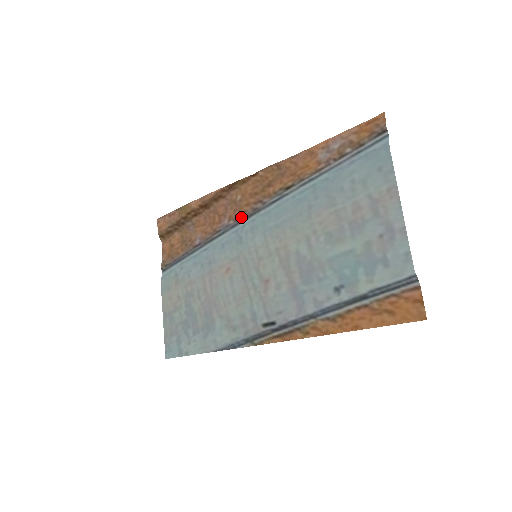
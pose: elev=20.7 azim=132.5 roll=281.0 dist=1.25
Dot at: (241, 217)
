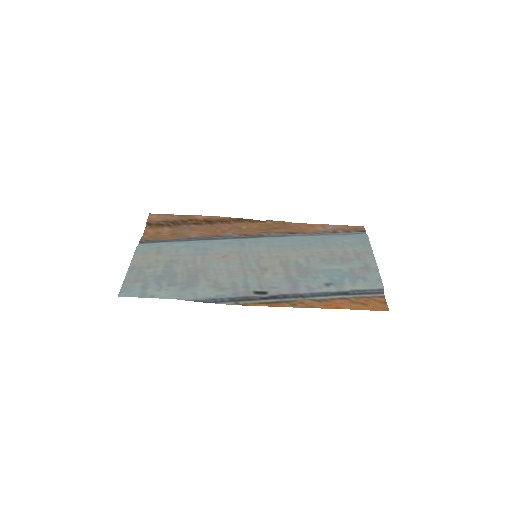
Dot at: (246, 235)
